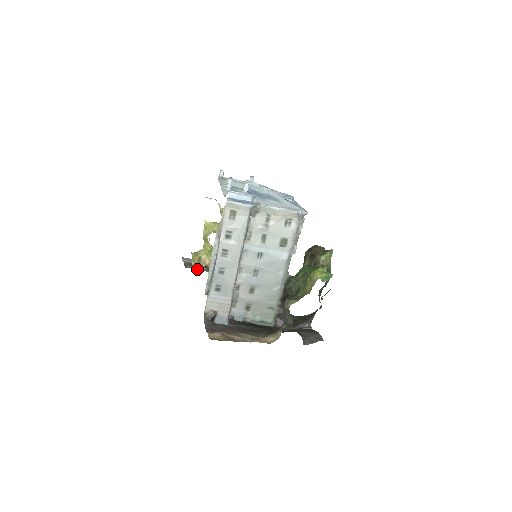
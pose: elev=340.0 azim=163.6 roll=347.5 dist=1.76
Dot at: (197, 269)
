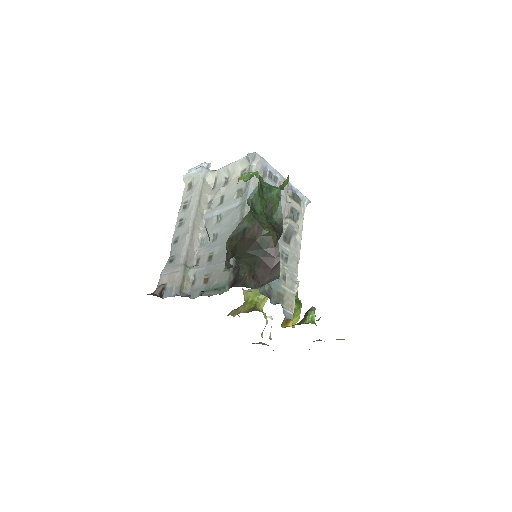
Dot at: occluded
